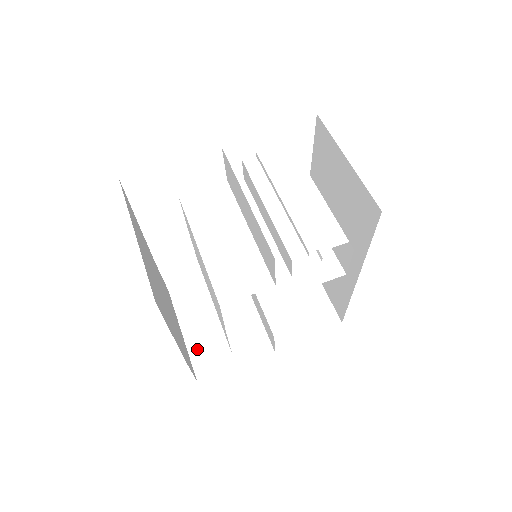
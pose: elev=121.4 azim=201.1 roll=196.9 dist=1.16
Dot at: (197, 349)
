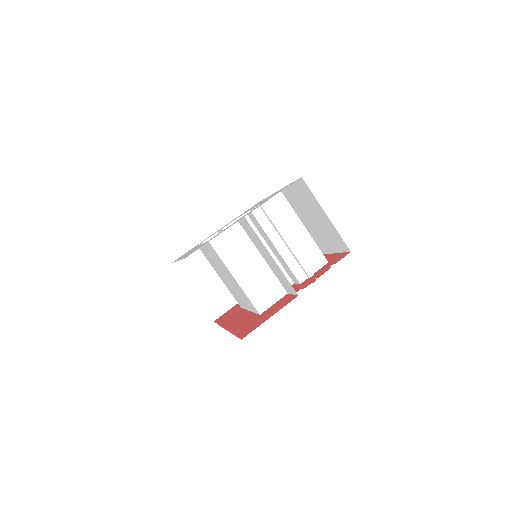
Dot at: (207, 300)
